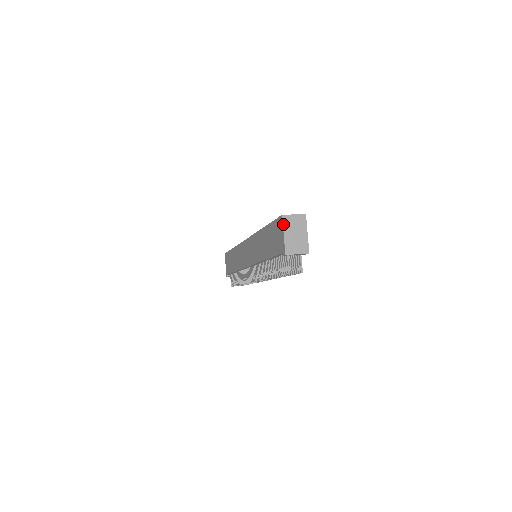
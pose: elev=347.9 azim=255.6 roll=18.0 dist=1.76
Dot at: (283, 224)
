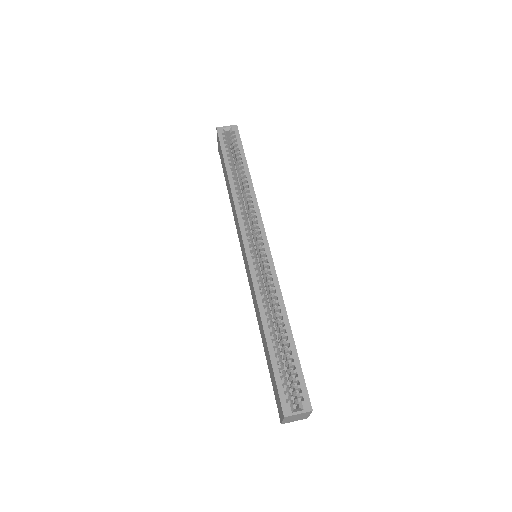
Dot at: (283, 419)
